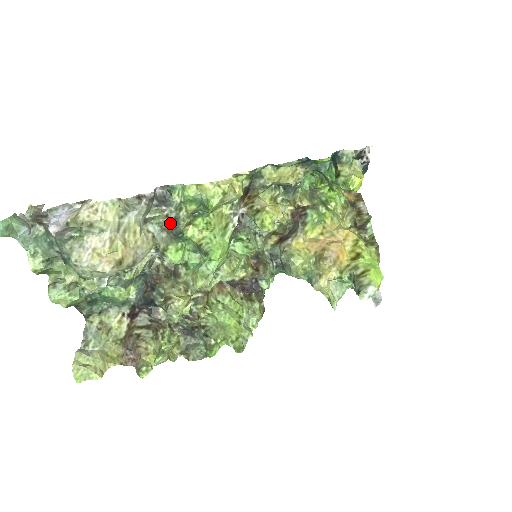
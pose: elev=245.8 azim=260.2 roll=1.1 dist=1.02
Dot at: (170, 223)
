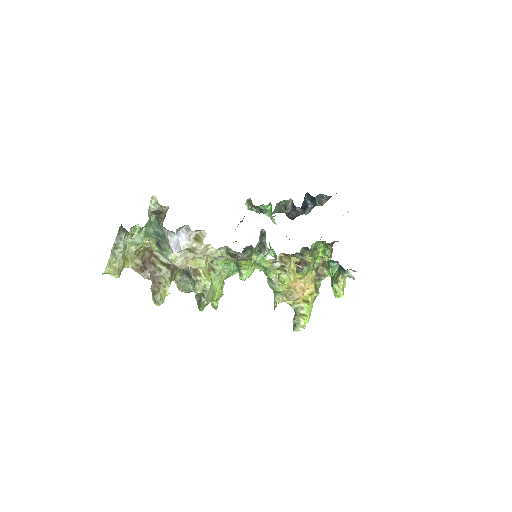
Dot at: (236, 254)
